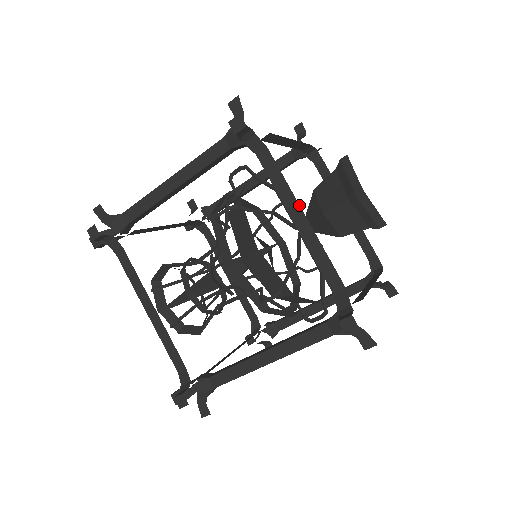
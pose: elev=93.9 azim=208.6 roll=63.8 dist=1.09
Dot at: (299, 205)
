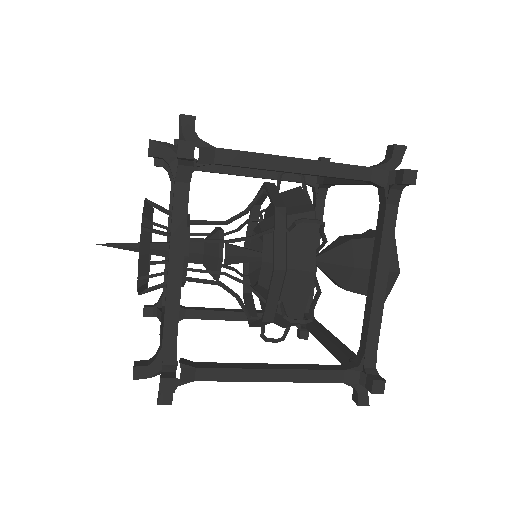
Dot at: (389, 267)
